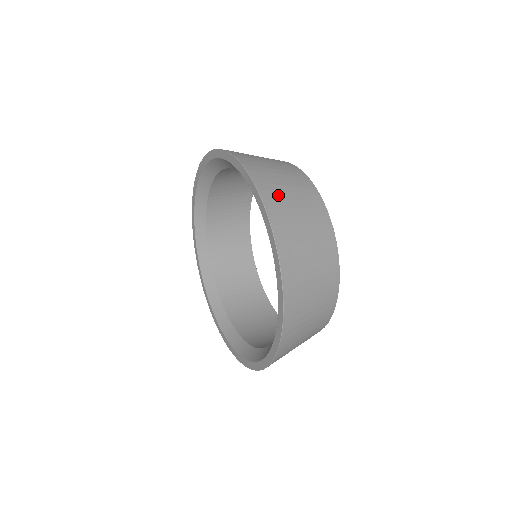
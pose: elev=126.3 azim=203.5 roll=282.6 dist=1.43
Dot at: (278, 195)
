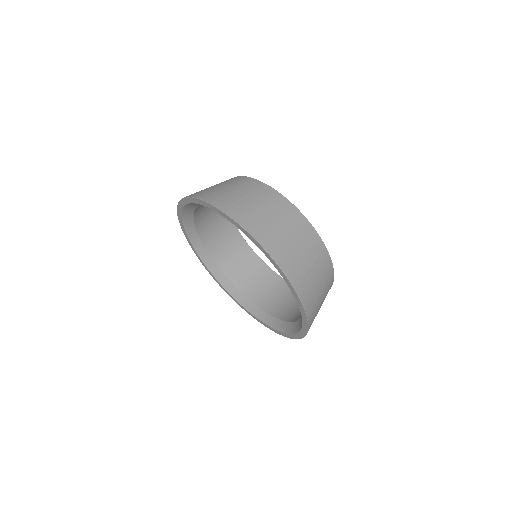
Dot at: (241, 207)
